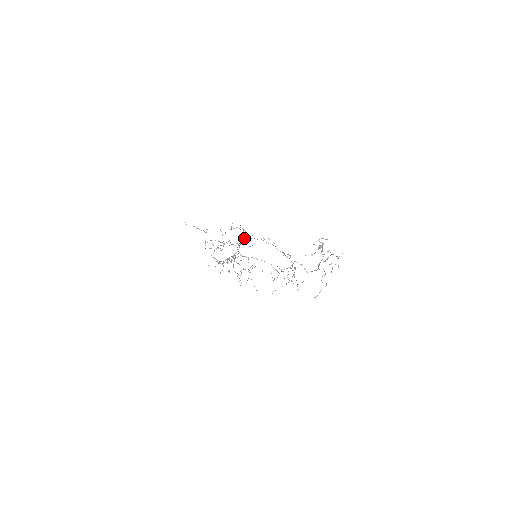
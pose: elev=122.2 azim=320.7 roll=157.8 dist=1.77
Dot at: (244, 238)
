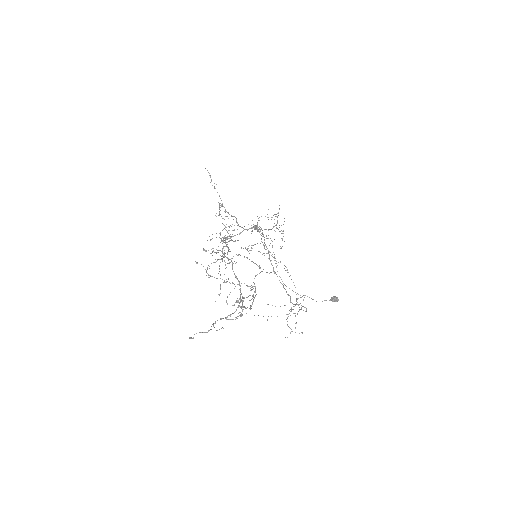
Dot at: occluded
